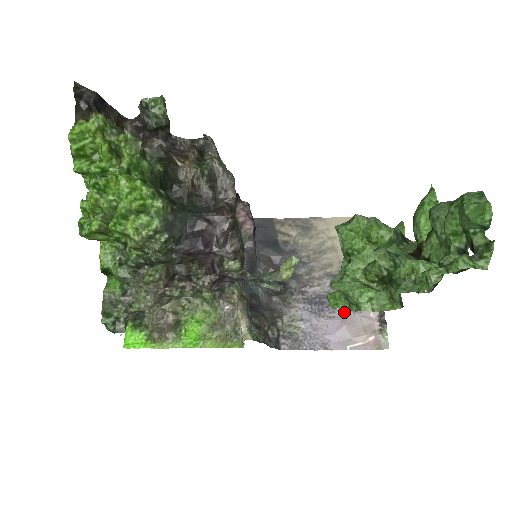
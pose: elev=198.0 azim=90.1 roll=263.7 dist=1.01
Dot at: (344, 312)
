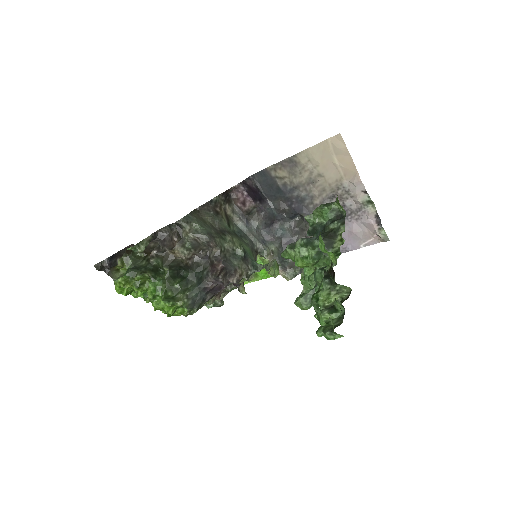
Dot at: (349, 223)
